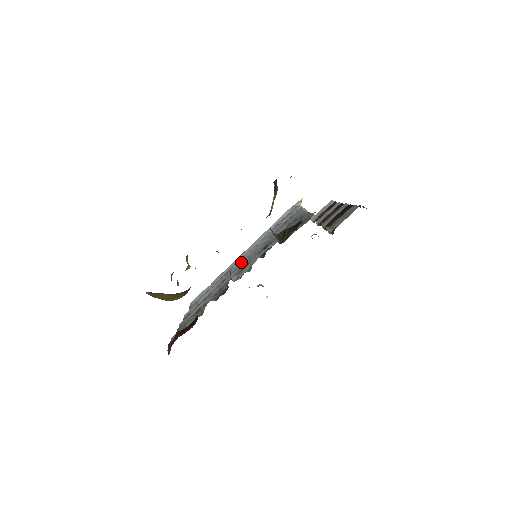
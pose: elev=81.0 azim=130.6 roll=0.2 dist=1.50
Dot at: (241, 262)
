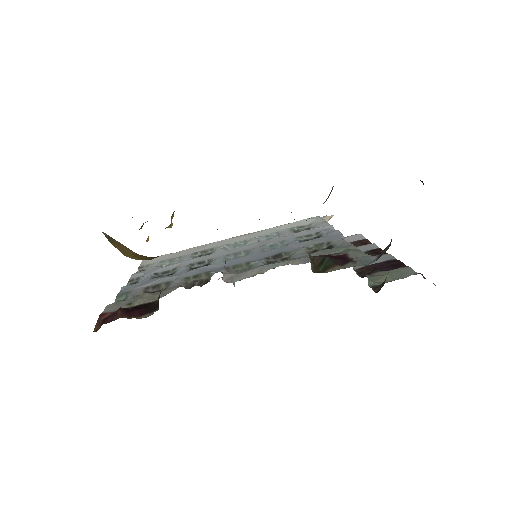
Dot at: (232, 251)
